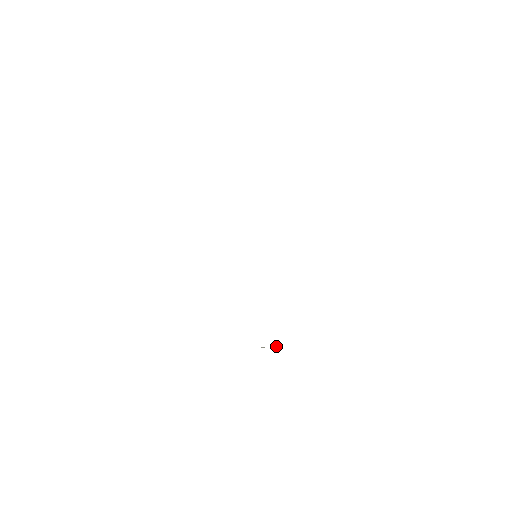
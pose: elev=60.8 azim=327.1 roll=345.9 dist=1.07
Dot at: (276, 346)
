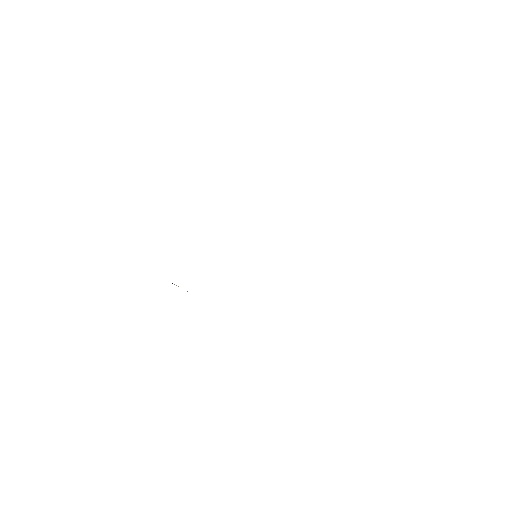
Dot at: occluded
